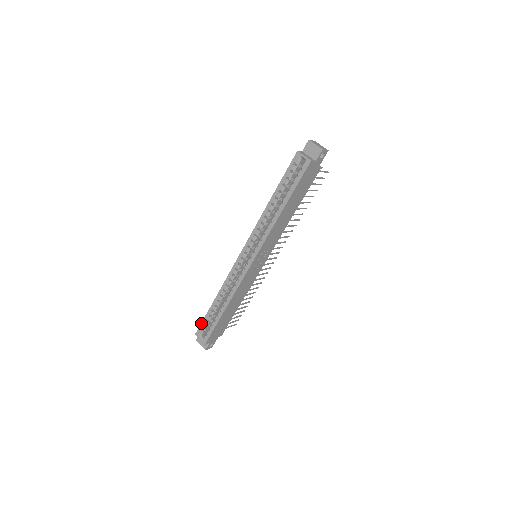
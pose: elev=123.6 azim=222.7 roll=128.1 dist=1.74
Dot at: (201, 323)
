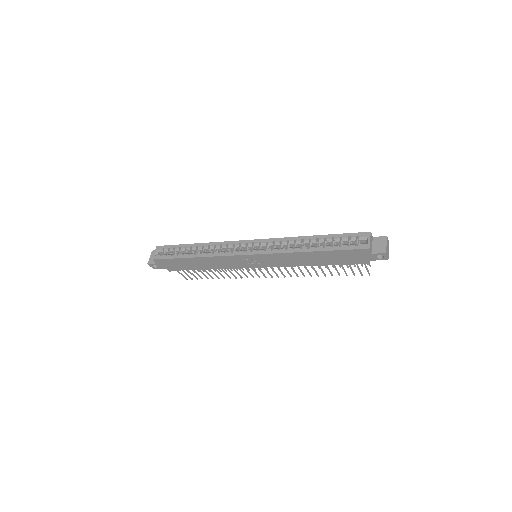
Dot at: (169, 245)
